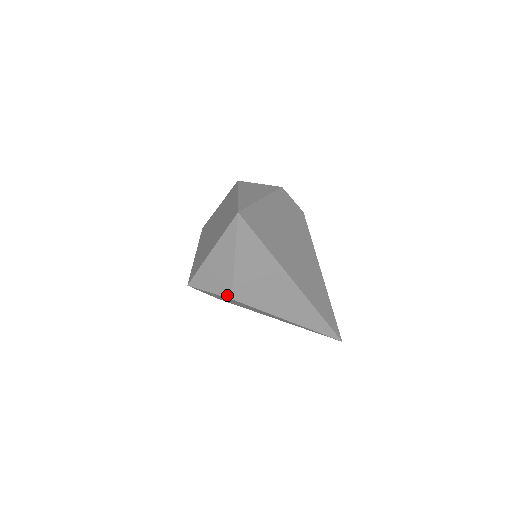
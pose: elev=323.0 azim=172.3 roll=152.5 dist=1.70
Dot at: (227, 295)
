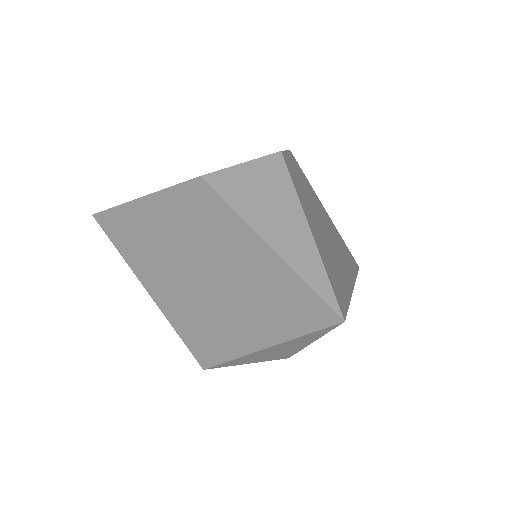
Dot at: occluded
